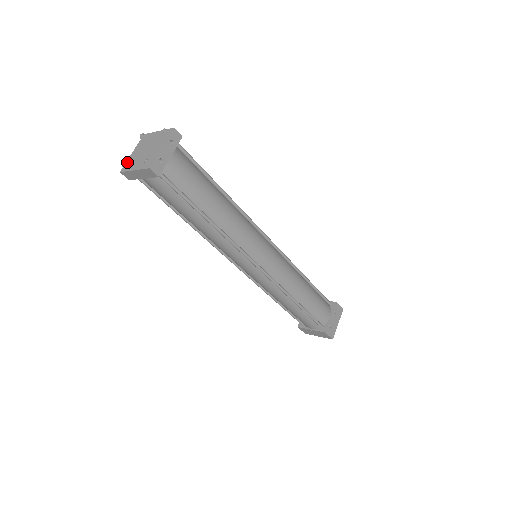
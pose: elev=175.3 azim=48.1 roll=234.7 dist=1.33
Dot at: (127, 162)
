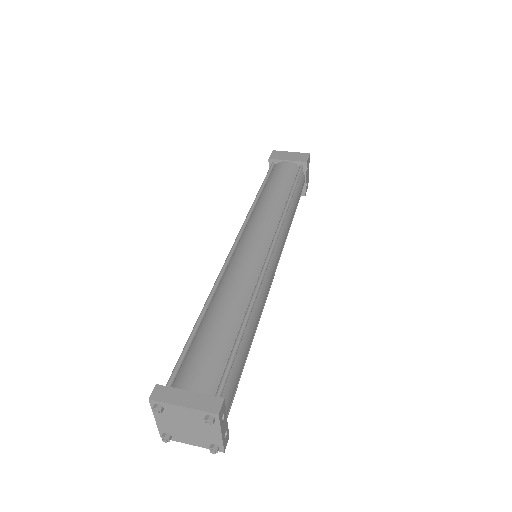
Dot at: (161, 431)
